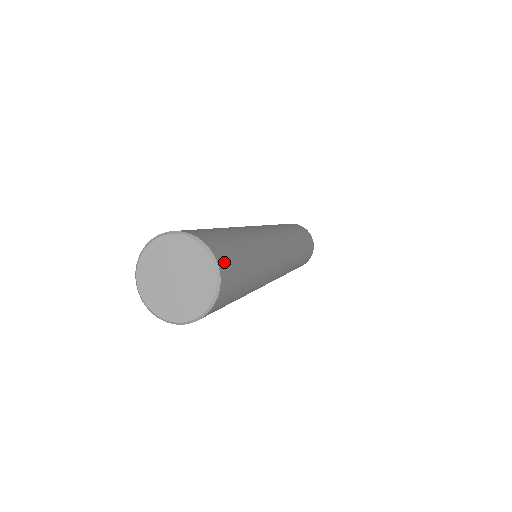
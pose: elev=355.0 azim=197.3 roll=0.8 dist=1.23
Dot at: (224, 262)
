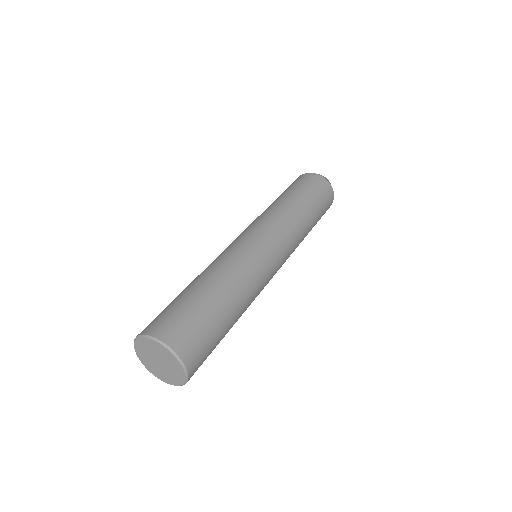
Dot at: occluded
